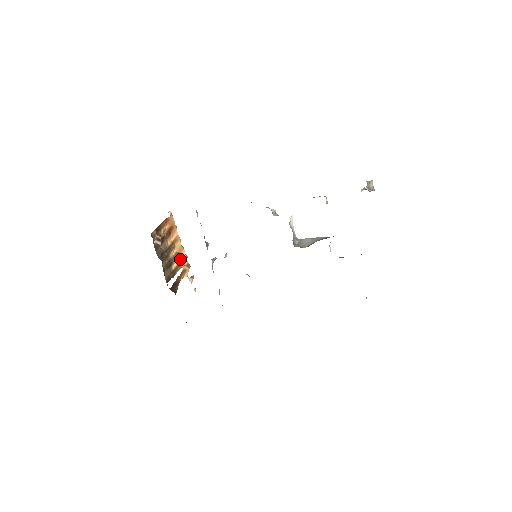
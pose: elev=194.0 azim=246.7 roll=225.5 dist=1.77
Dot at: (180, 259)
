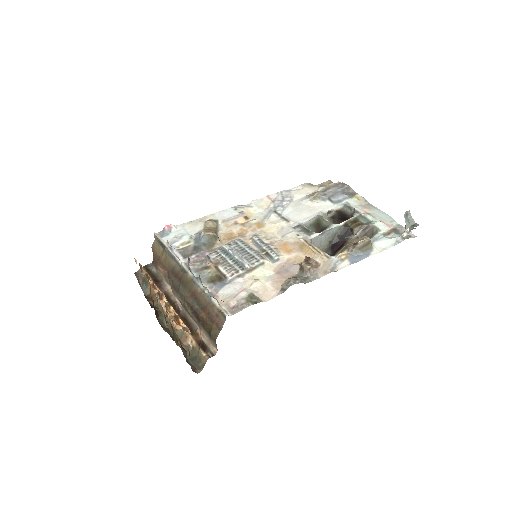
Dot at: (157, 299)
